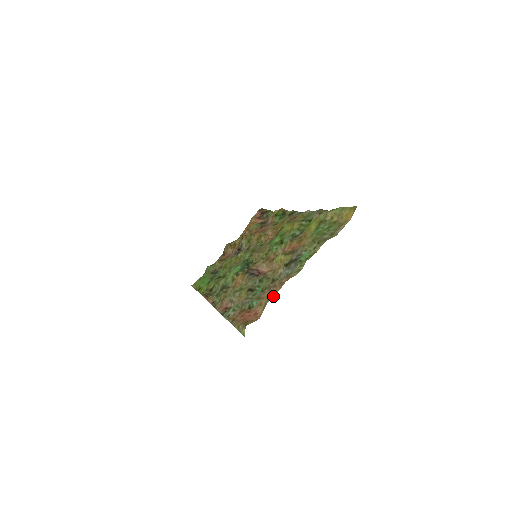
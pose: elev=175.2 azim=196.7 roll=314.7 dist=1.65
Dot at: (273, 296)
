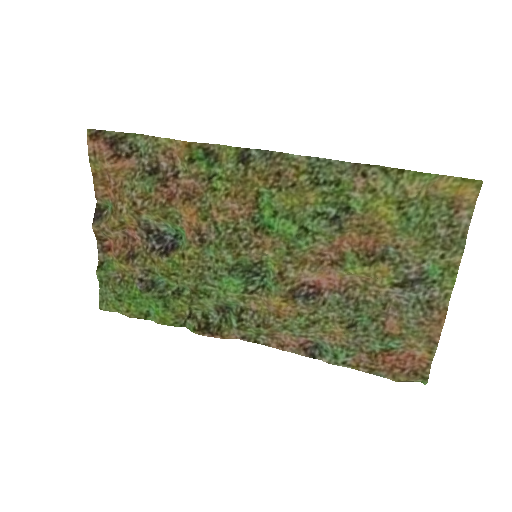
Dot at: occluded
